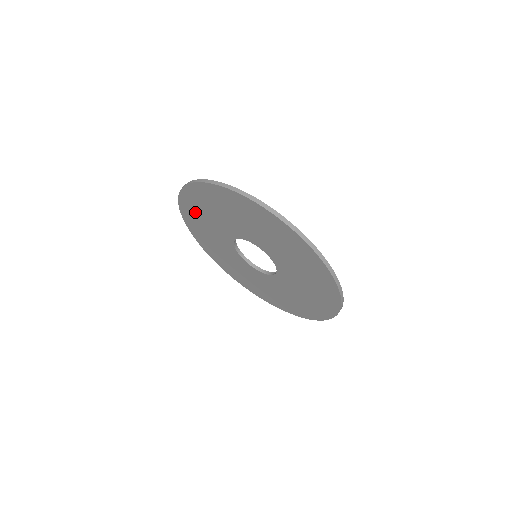
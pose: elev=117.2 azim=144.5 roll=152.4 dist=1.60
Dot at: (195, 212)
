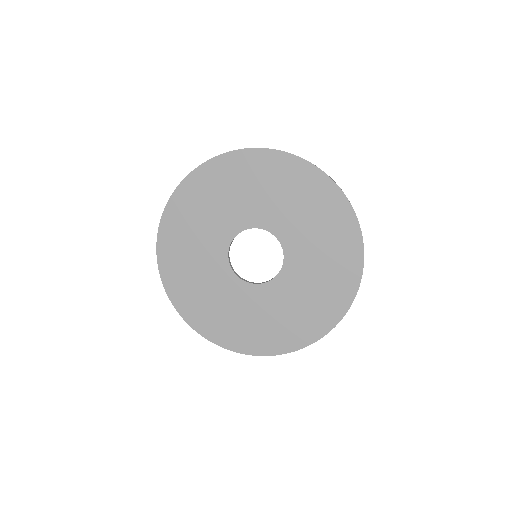
Dot at: (179, 266)
